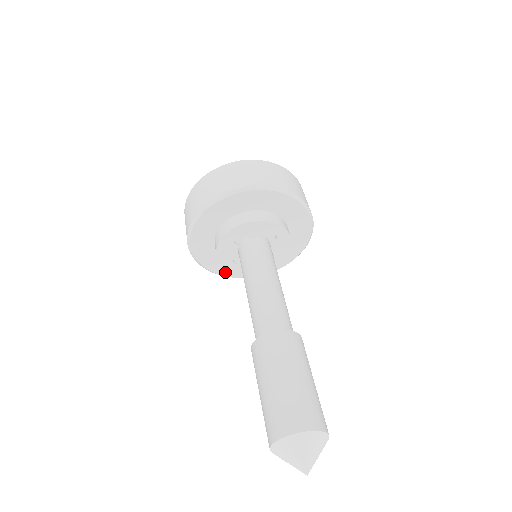
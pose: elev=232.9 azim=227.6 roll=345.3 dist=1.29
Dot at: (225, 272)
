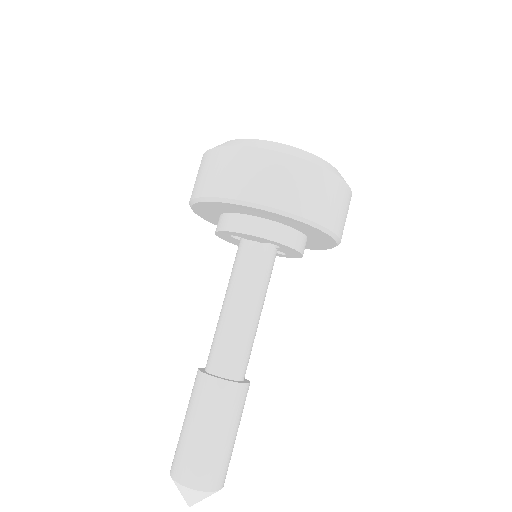
Dot at: occluded
